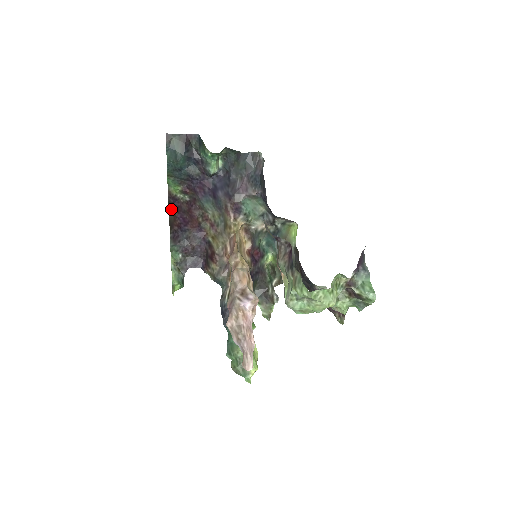
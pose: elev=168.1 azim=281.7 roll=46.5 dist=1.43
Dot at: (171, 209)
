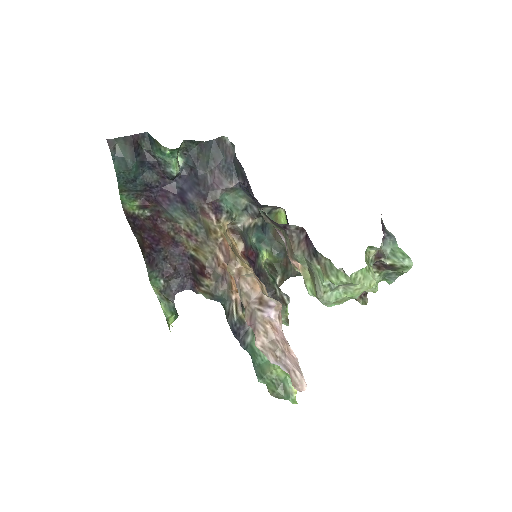
Dot at: (134, 230)
